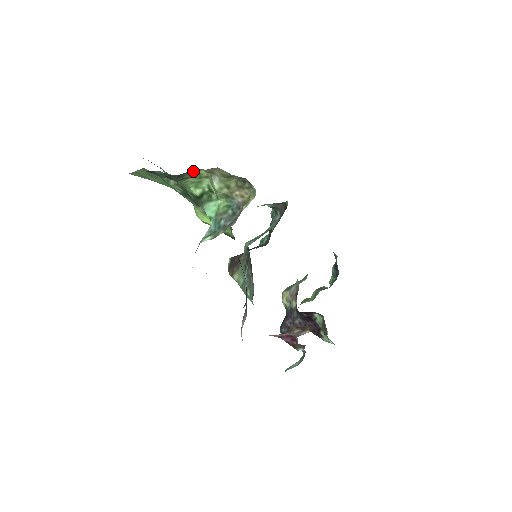
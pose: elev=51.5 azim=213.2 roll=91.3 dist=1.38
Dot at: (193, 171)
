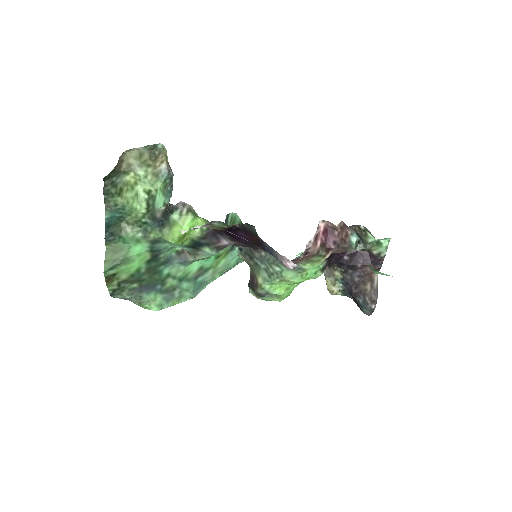
Dot at: (119, 178)
